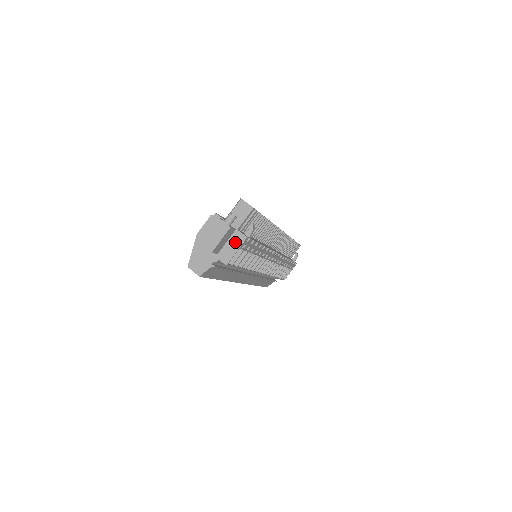
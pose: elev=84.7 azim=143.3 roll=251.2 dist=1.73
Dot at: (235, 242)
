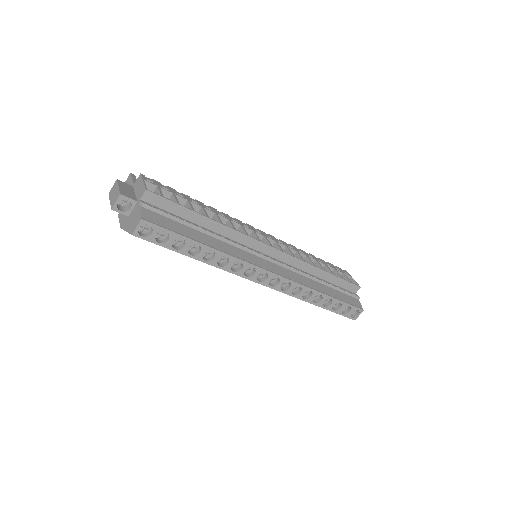
Dot at: (138, 185)
